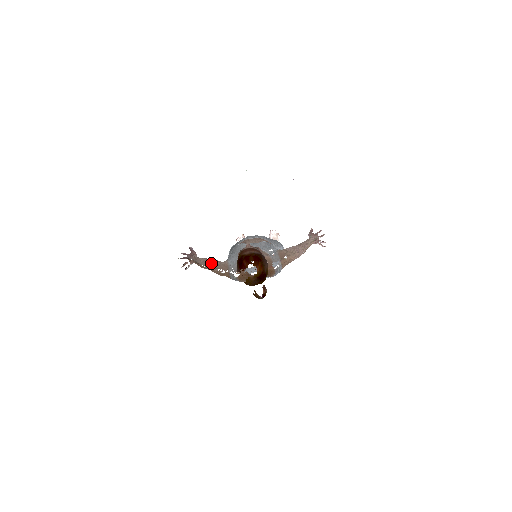
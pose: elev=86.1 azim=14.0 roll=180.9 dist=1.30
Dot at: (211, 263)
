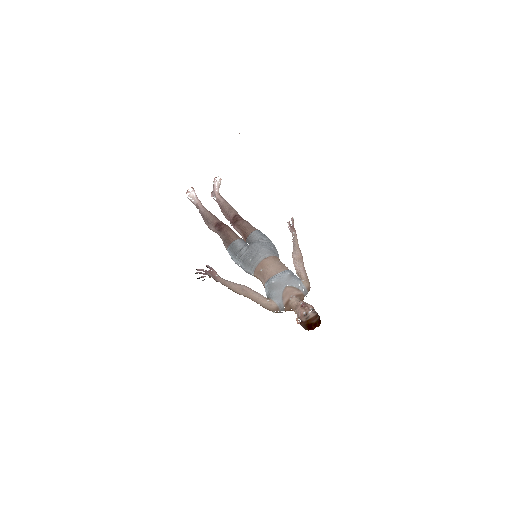
Dot at: (254, 298)
